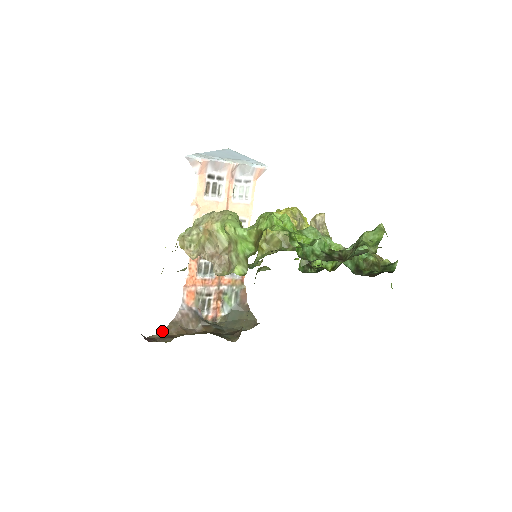
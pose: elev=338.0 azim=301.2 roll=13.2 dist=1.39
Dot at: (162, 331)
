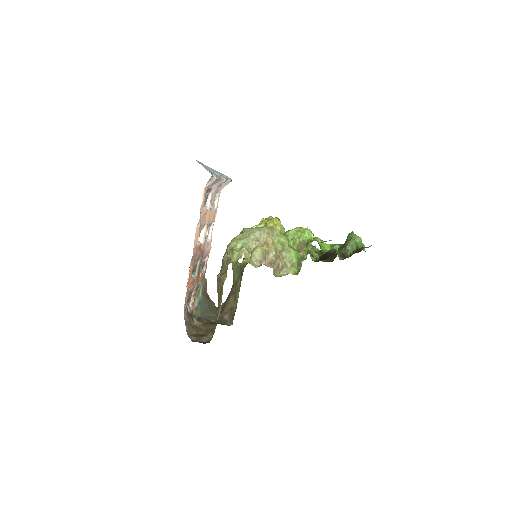
Dot at: (187, 333)
